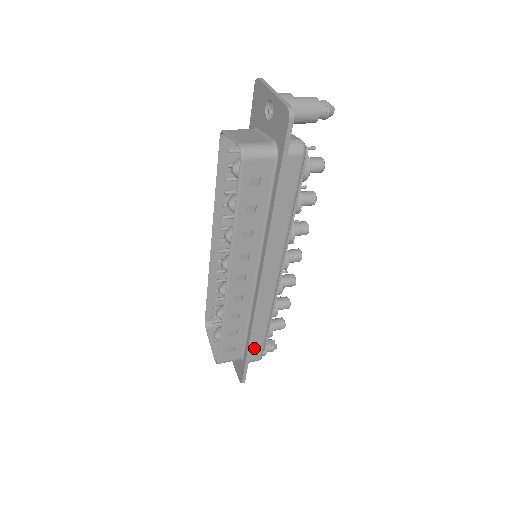
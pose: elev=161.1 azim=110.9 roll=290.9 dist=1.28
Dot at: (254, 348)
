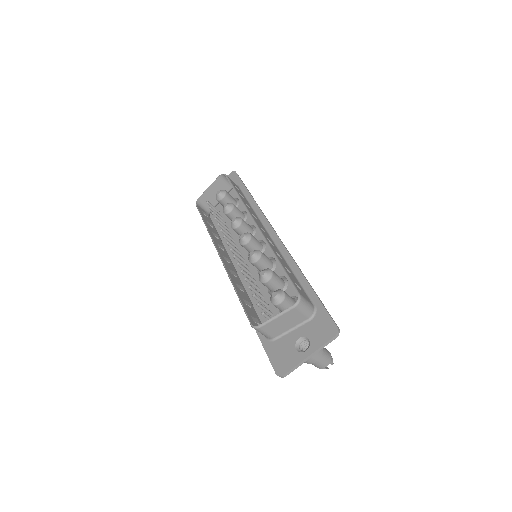
Dot at: occluded
